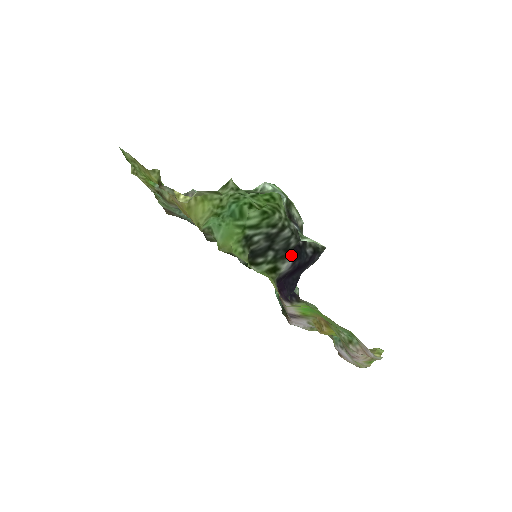
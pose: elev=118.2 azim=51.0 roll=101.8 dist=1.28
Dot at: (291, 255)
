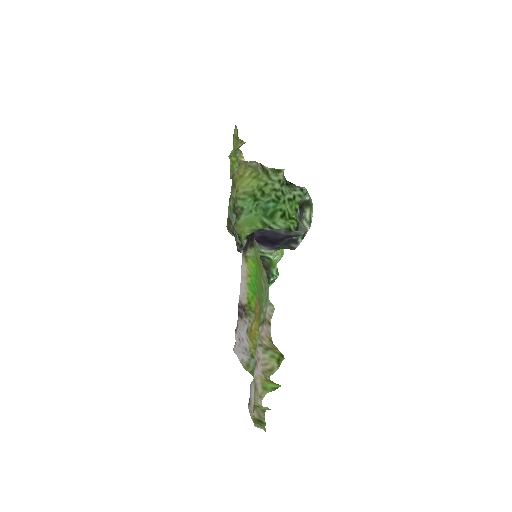
Dot at: occluded
